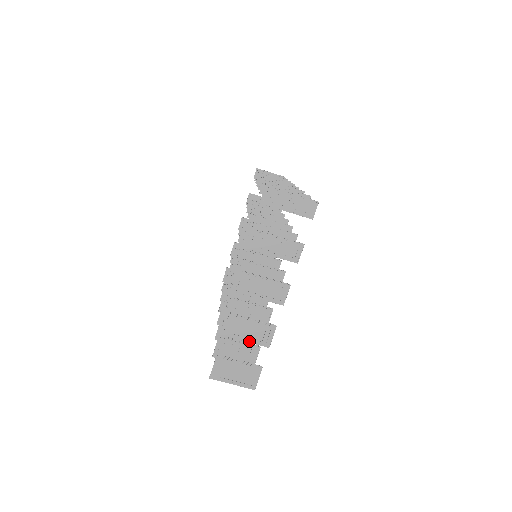
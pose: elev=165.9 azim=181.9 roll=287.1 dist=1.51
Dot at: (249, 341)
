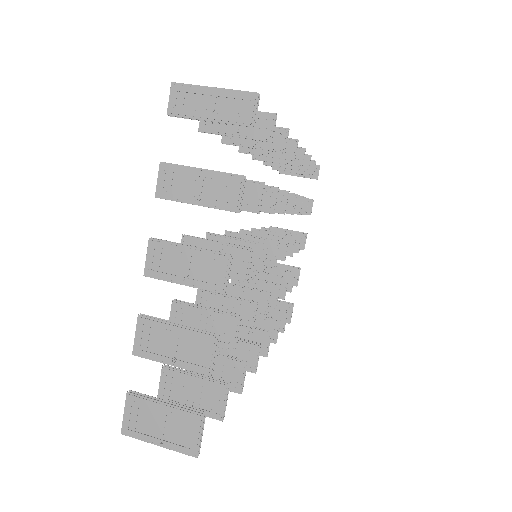
Dot at: (175, 364)
